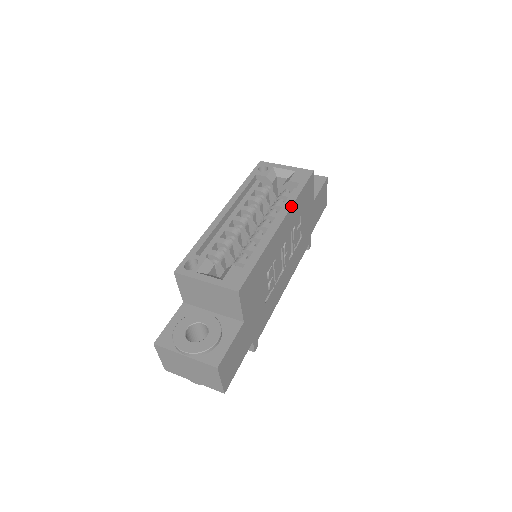
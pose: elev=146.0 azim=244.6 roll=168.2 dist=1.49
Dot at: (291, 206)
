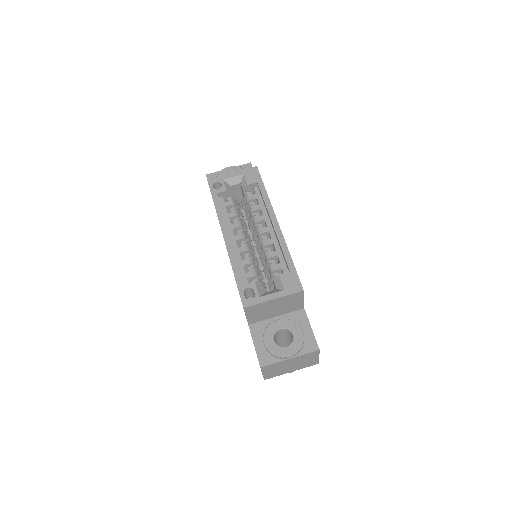
Dot at: (271, 205)
